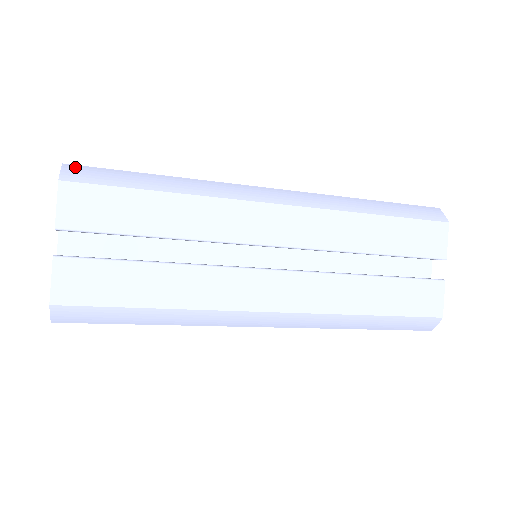
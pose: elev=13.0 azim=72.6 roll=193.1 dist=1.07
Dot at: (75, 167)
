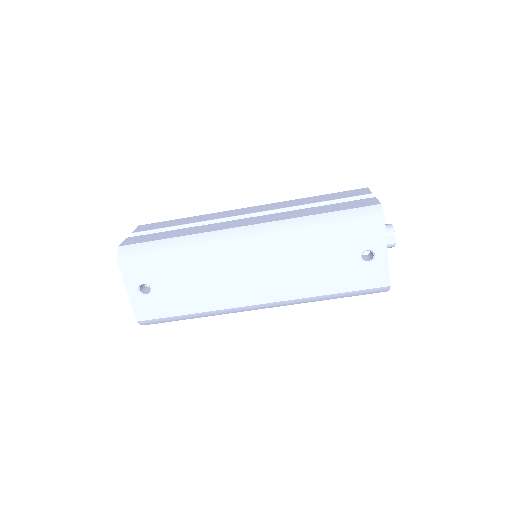
Dot at: occluded
